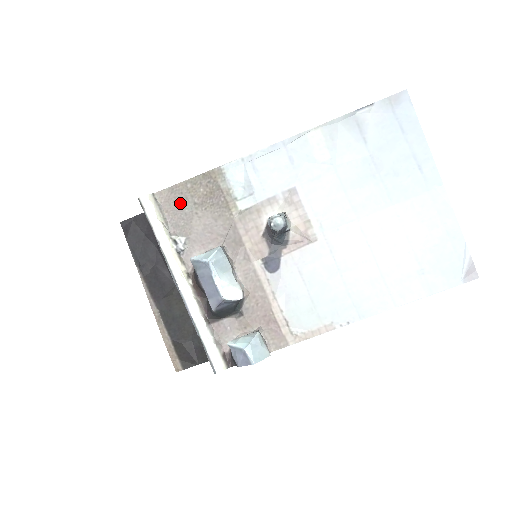
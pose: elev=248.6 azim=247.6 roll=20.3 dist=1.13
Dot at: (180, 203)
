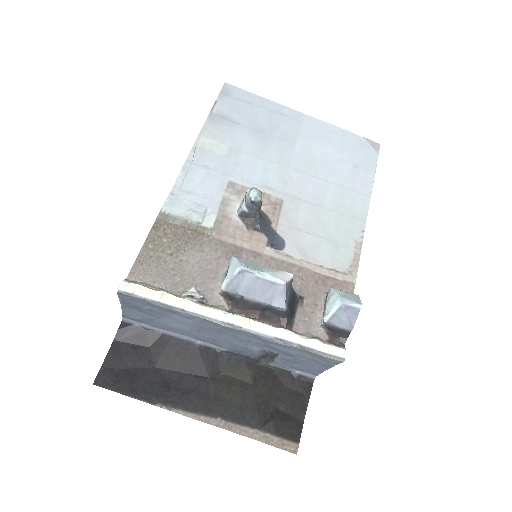
Dot at: (158, 265)
